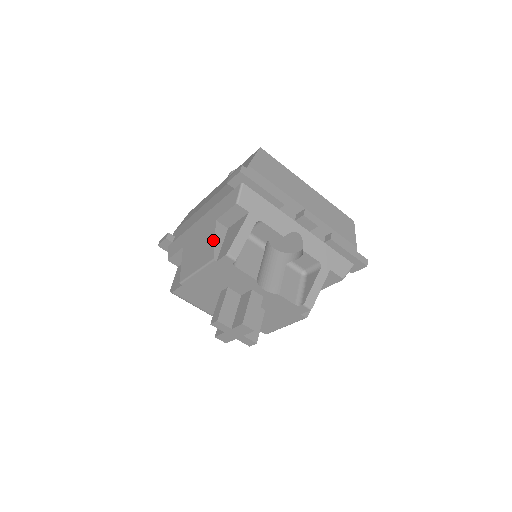
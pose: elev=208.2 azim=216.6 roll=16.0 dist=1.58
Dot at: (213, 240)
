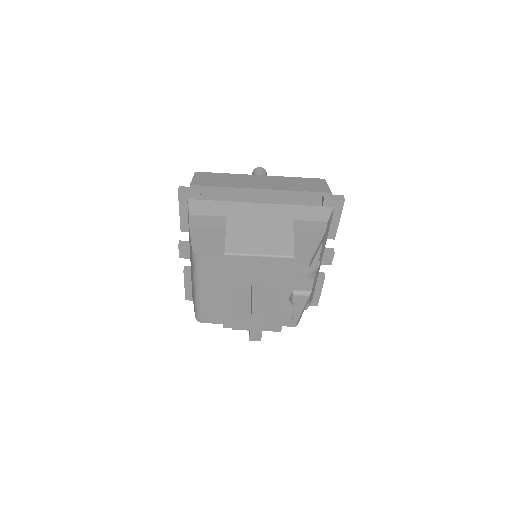
Dot at: (291, 238)
